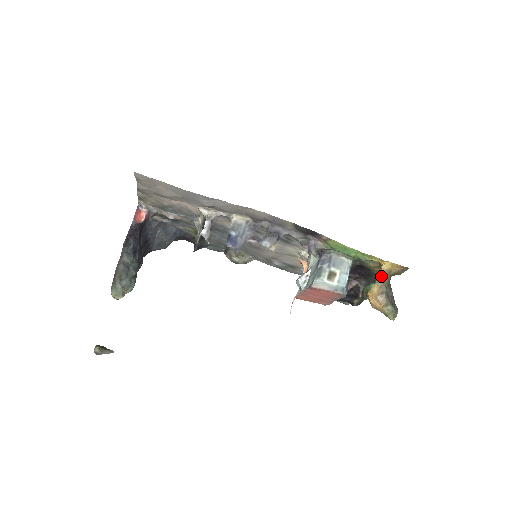
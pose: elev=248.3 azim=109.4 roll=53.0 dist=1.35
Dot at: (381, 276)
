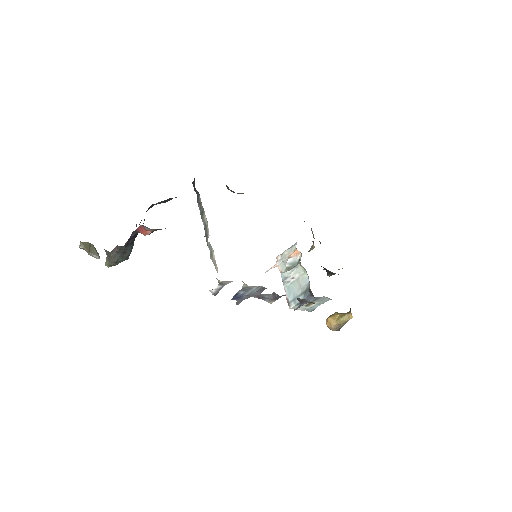
Dot at: (344, 321)
